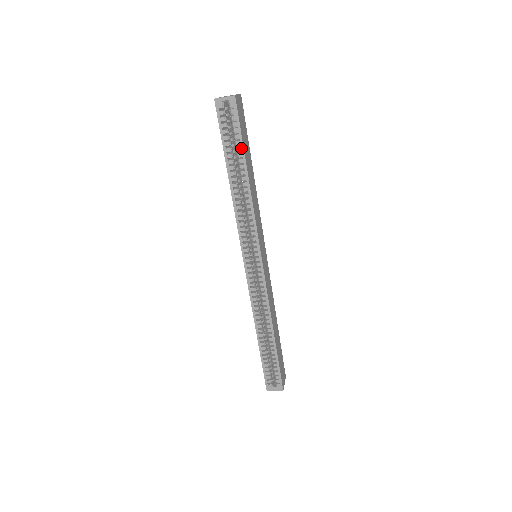
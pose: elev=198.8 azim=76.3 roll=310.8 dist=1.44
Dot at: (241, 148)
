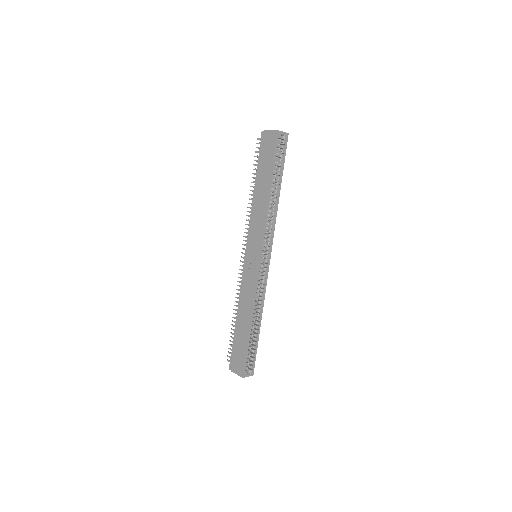
Dot at: (282, 170)
